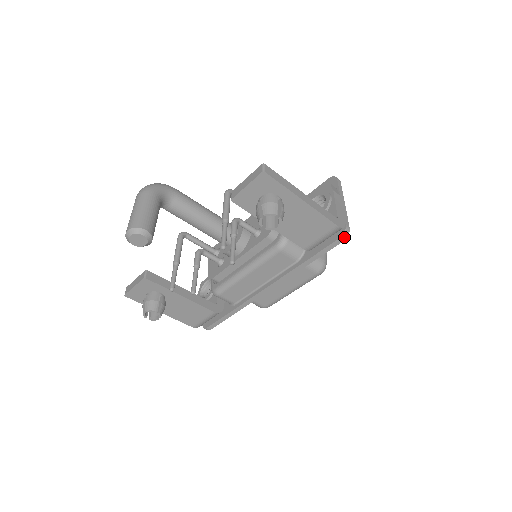
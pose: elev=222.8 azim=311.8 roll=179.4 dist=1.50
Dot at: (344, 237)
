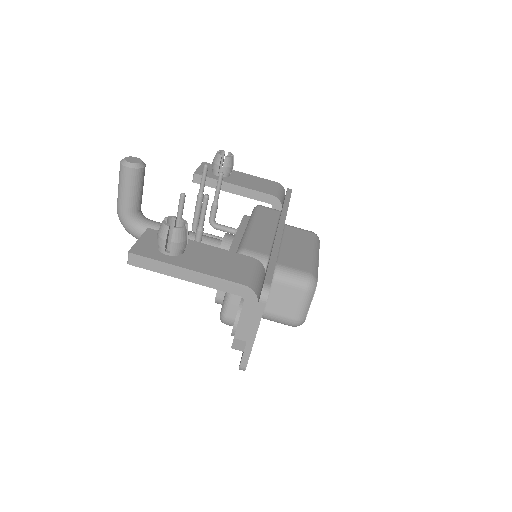
Dot at: (290, 189)
